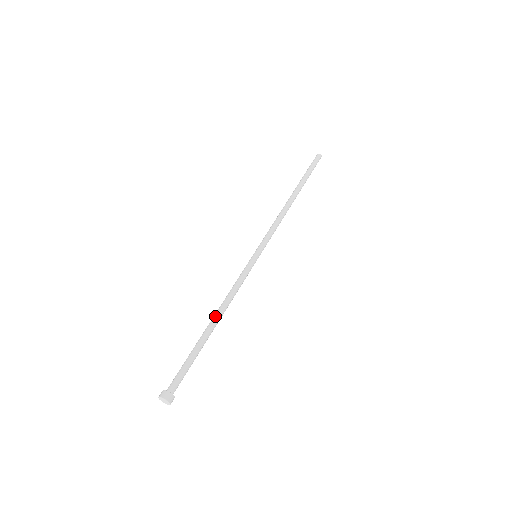
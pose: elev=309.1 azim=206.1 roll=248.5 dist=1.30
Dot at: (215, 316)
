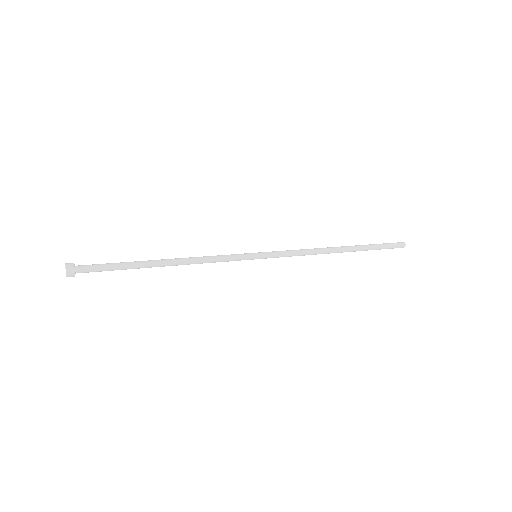
Dot at: (170, 261)
